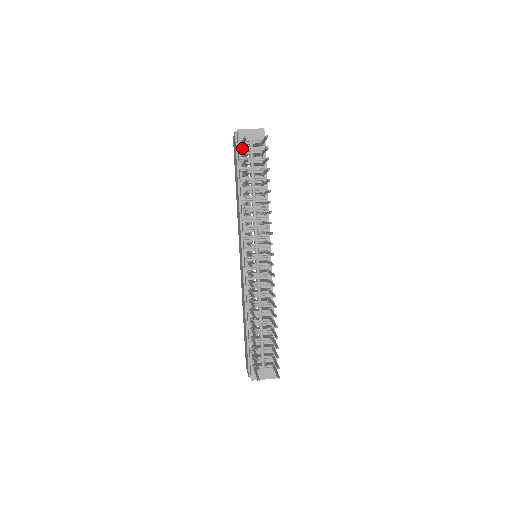
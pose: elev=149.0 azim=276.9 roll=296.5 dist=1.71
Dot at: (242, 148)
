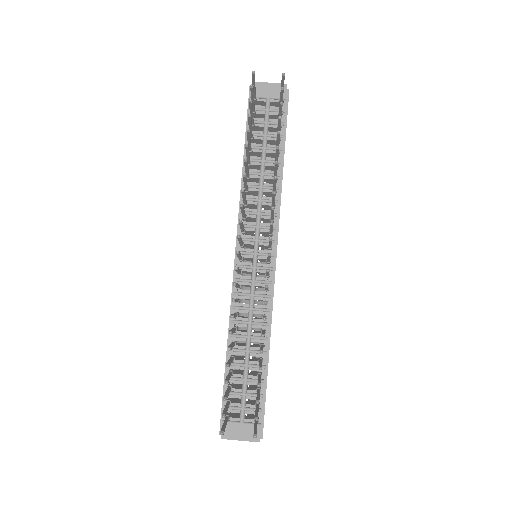
Dot at: (255, 107)
